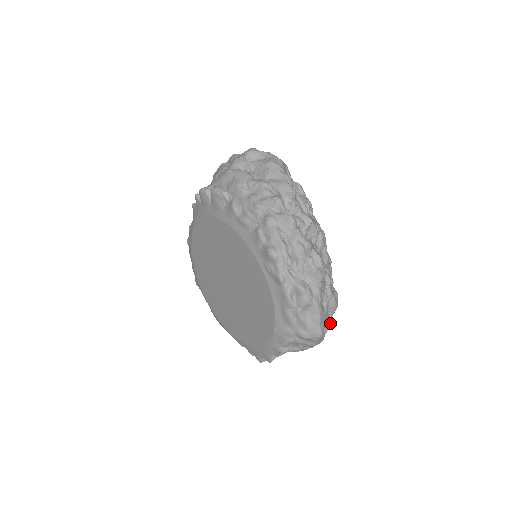
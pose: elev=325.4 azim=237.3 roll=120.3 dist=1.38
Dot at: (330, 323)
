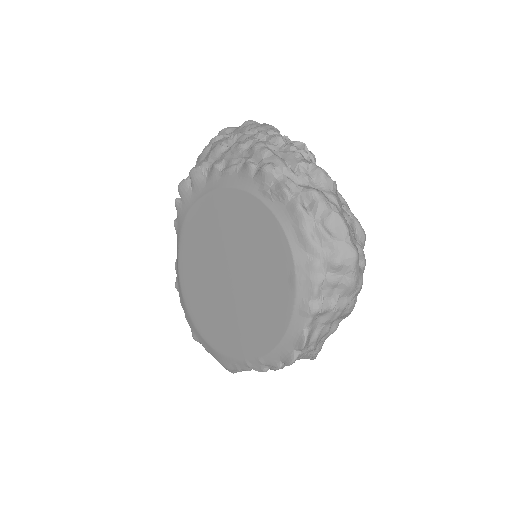
Dot at: (363, 256)
